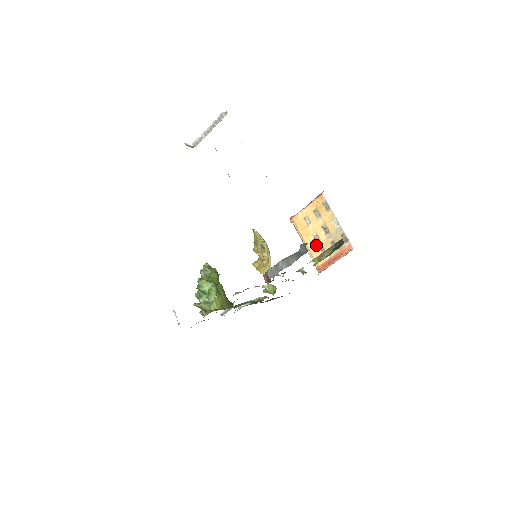
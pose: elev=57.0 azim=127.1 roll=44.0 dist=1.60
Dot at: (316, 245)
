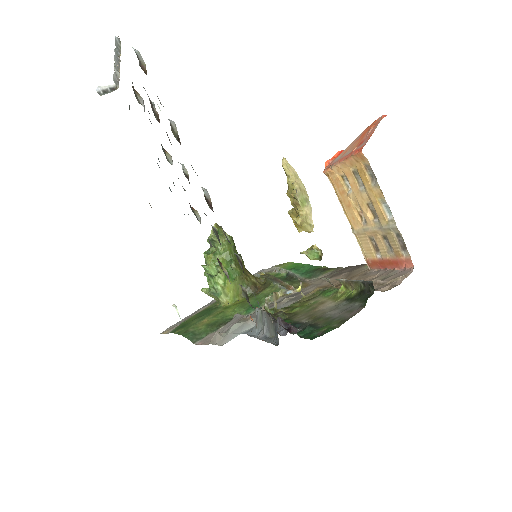
Dot at: (361, 228)
